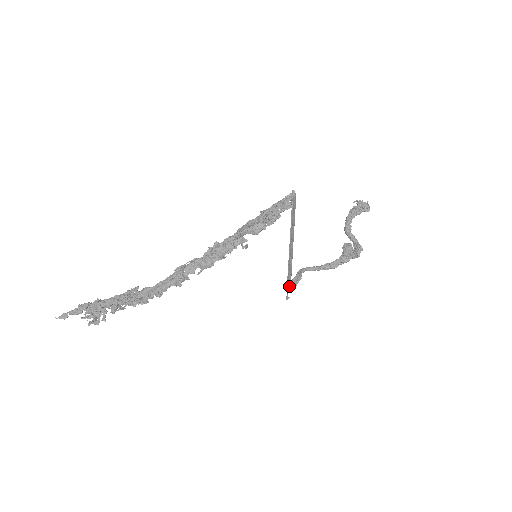
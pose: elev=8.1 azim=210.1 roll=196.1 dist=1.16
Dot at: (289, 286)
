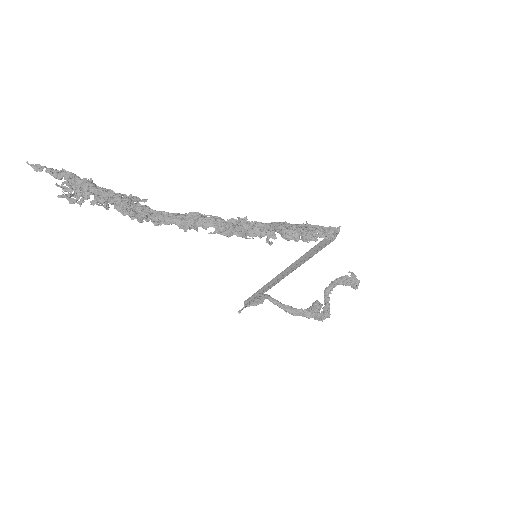
Dot at: (249, 302)
